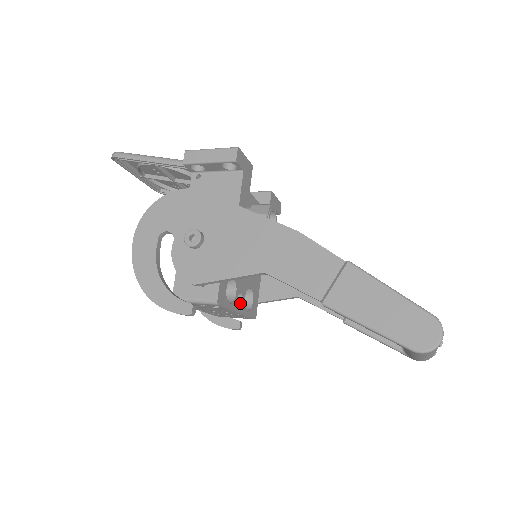
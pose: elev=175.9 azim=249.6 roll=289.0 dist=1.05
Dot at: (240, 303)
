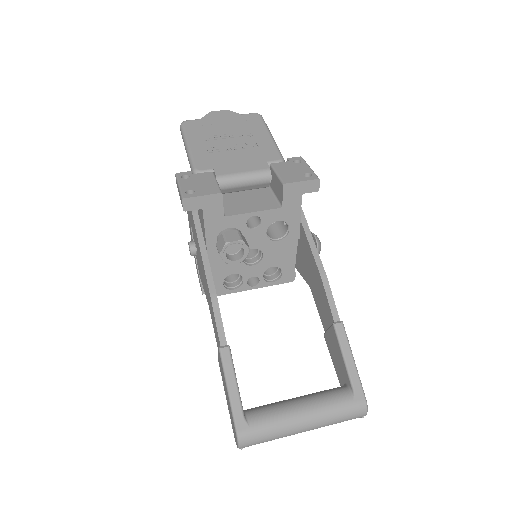
Dot at: (259, 280)
